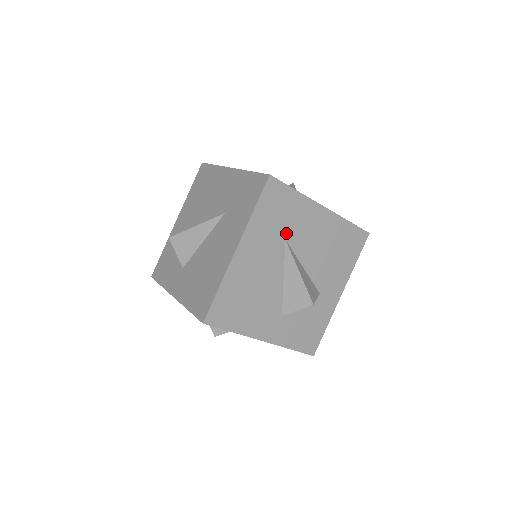
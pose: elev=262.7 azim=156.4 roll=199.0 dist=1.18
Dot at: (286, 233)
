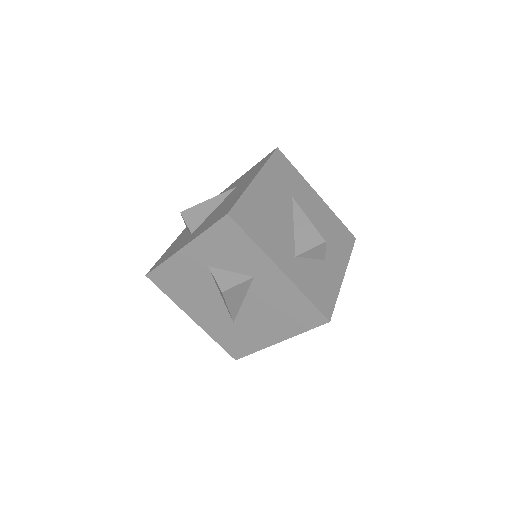
Dot at: (292, 192)
